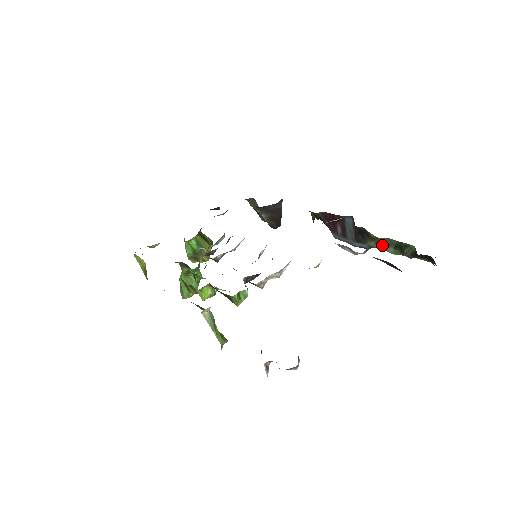
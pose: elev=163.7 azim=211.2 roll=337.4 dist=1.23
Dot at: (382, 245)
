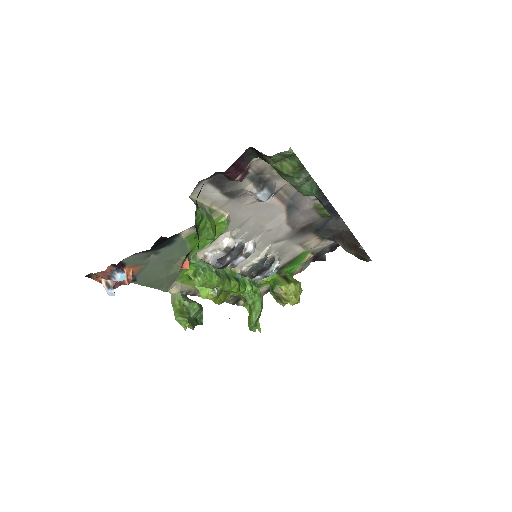
Dot at: occluded
